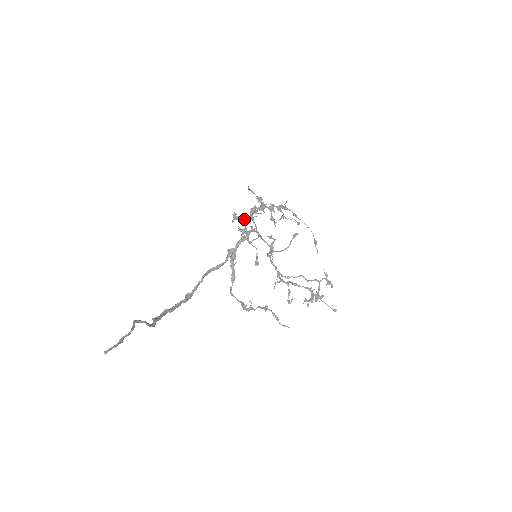
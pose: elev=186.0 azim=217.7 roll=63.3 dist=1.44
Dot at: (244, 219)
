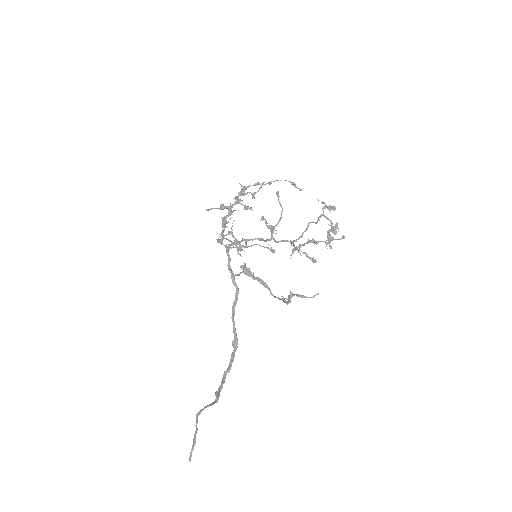
Dot at: (228, 234)
